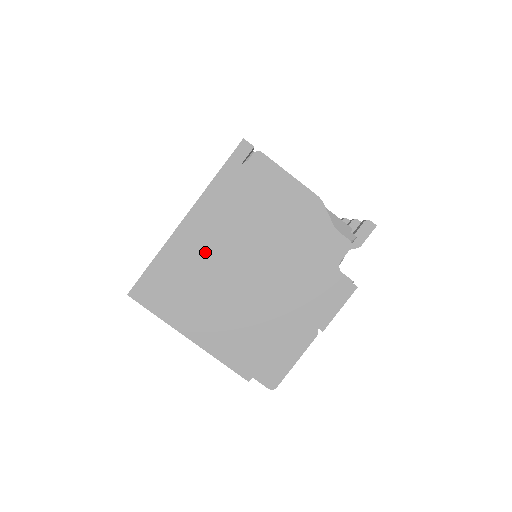
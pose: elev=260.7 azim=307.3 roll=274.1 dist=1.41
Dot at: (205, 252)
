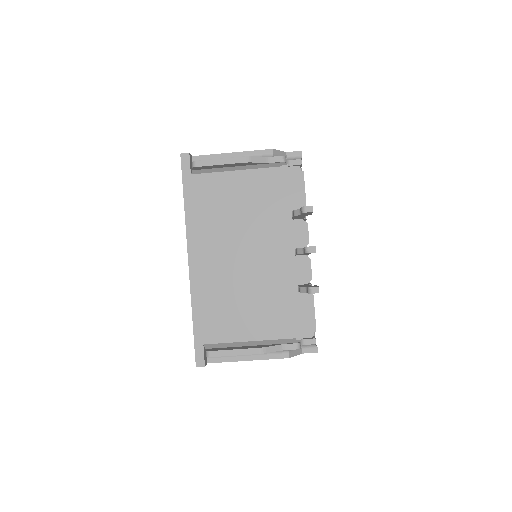
Dot at: occluded
